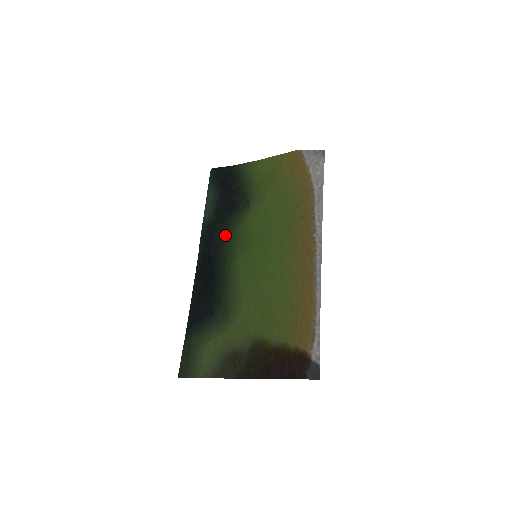
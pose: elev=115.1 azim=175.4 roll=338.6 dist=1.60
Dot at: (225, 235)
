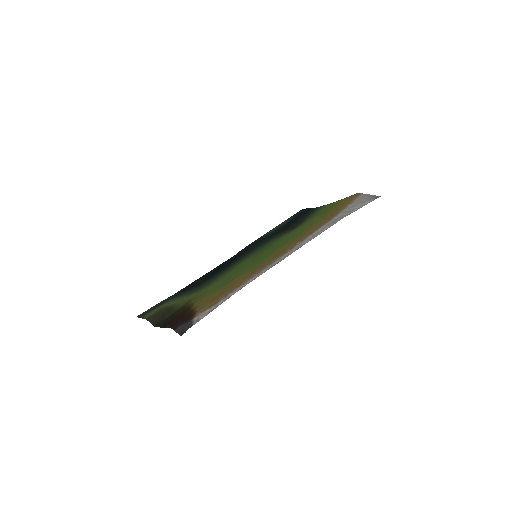
Dot at: (260, 245)
